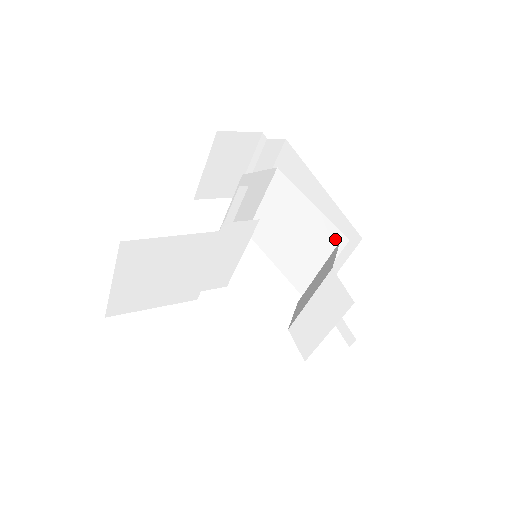
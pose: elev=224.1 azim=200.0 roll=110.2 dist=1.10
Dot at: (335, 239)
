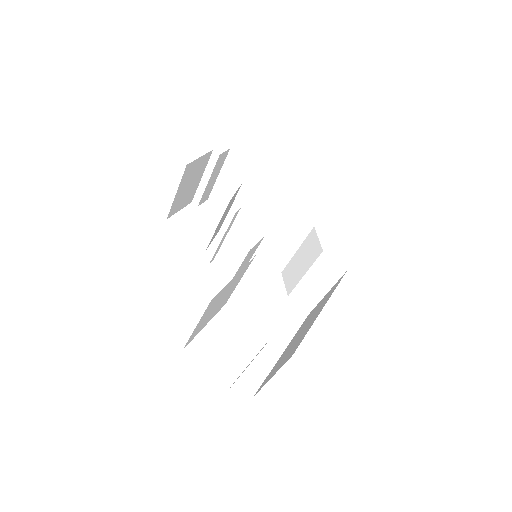
Dot at: (305, 224)
